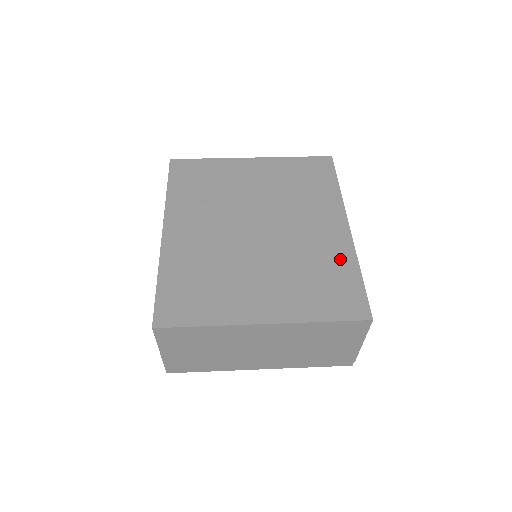
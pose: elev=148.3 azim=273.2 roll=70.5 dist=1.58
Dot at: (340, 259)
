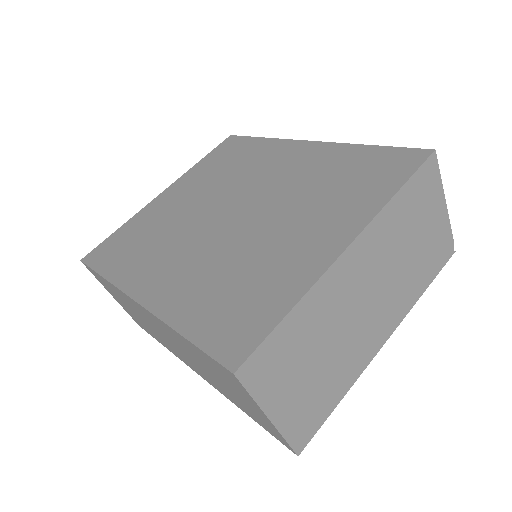
Dot at: (338, 157)
